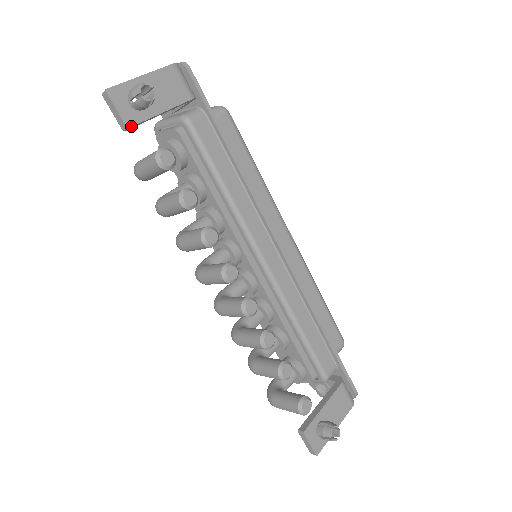
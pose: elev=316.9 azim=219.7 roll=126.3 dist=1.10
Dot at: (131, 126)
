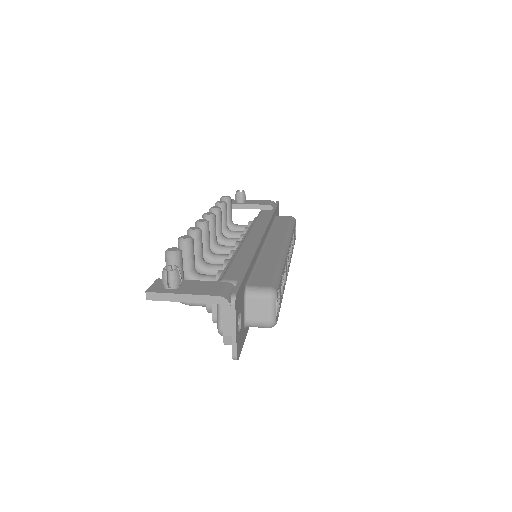
Dot at: occluded
